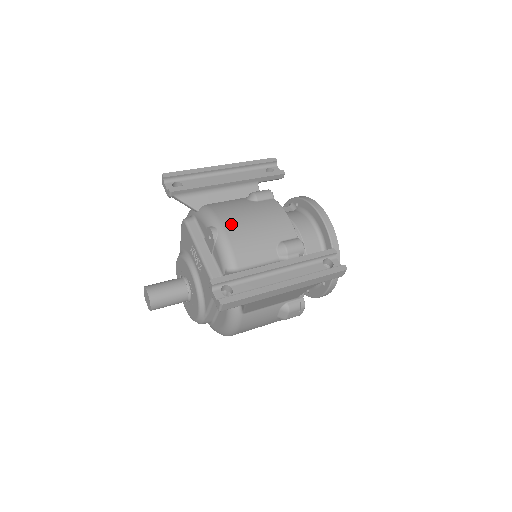
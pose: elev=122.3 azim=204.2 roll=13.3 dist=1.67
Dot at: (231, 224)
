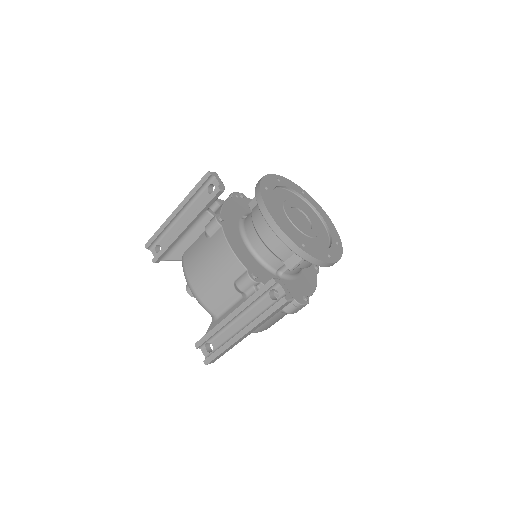
Dot at: (195, 280)
